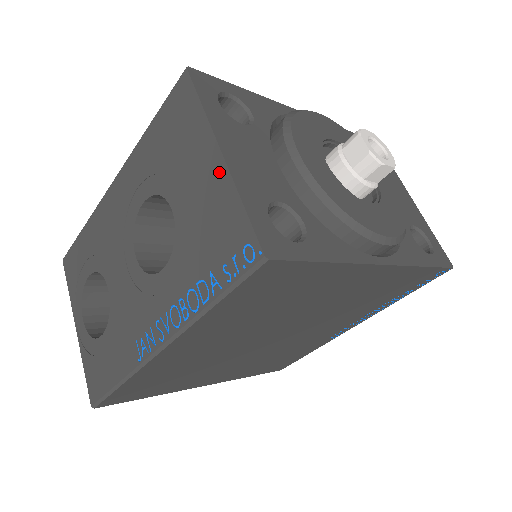
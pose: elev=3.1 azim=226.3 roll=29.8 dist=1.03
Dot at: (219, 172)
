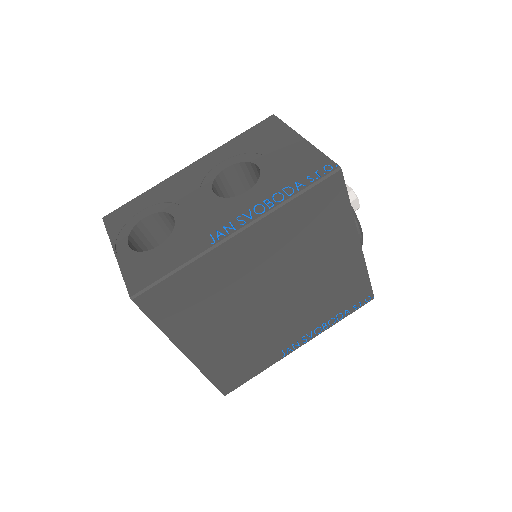
Dot at: (302, 144)
